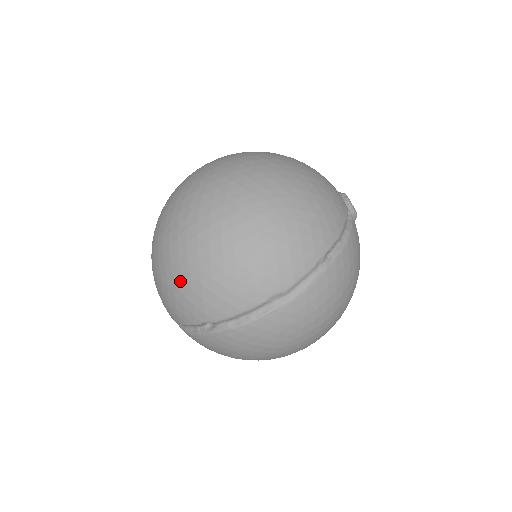
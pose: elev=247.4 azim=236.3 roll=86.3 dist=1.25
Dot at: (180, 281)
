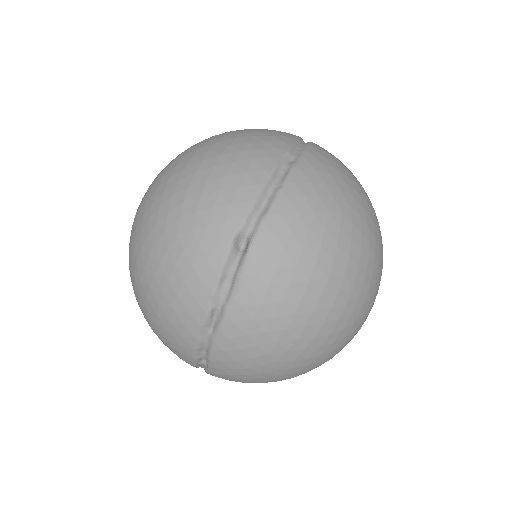
Dot at: (178, 222)
